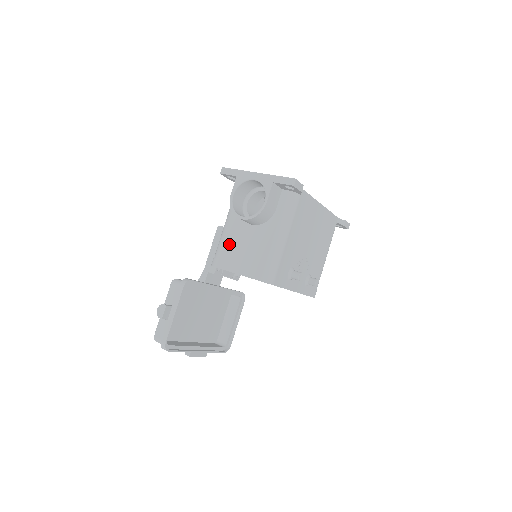
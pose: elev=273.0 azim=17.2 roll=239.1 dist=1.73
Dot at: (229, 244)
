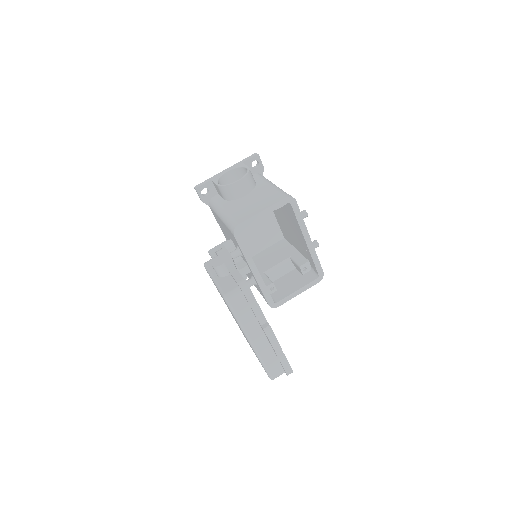
Dot at: (238, 211)
